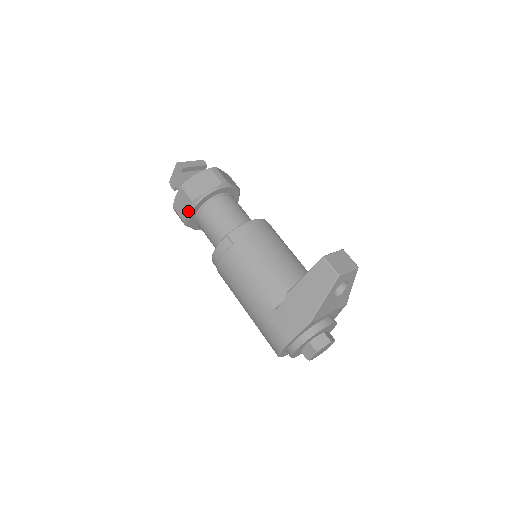
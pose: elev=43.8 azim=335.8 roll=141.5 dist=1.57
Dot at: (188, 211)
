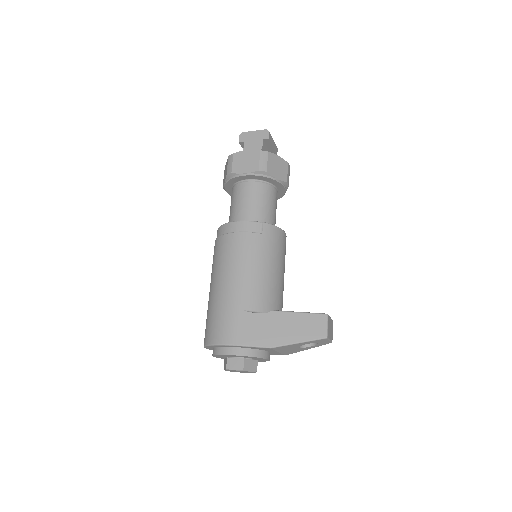
Dot at: (246, 172)
